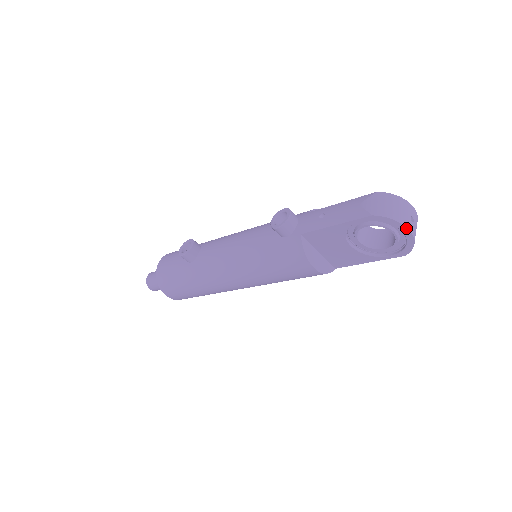
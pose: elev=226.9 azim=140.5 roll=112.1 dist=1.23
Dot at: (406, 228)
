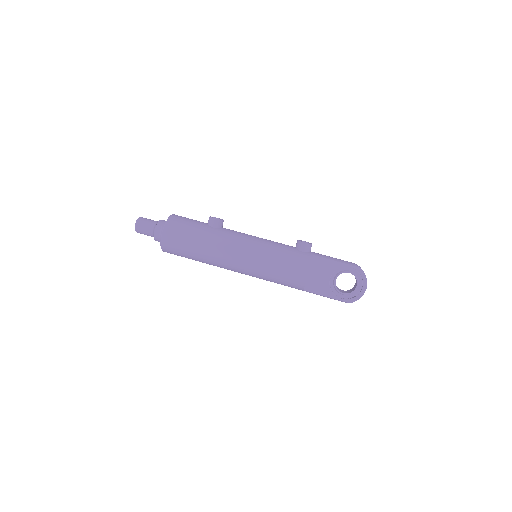
Dot at: occluded
